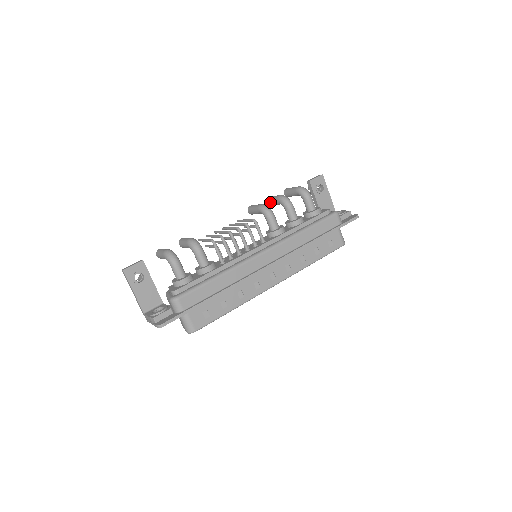
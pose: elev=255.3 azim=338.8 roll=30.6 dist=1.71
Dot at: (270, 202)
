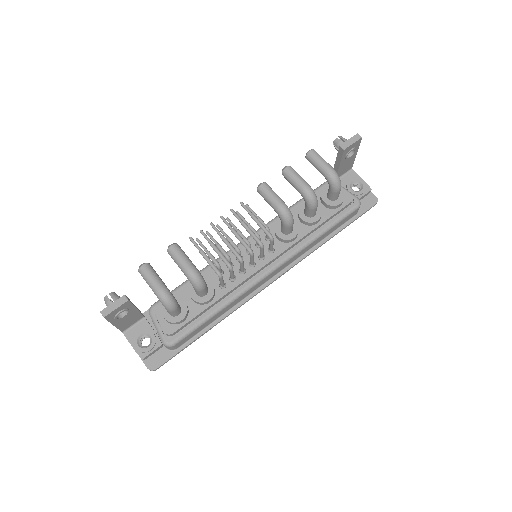
Dot at: (288, 180)
